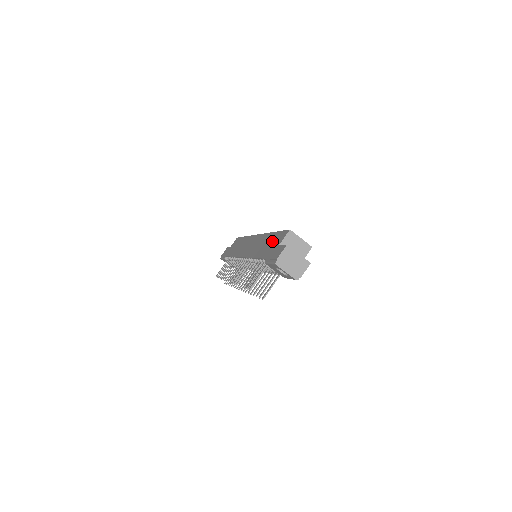
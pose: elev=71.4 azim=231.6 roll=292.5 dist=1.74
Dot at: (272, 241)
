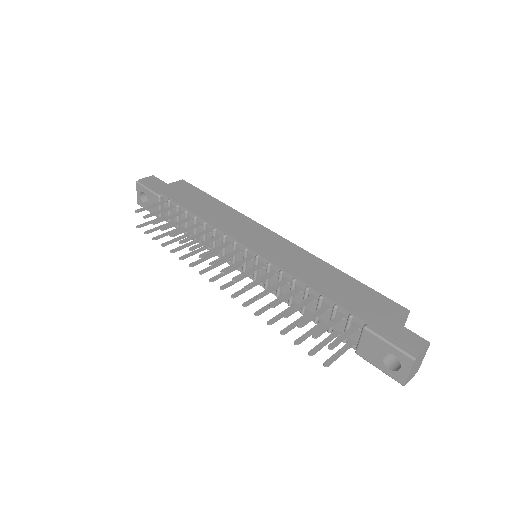
Dot at: (360, 294)
